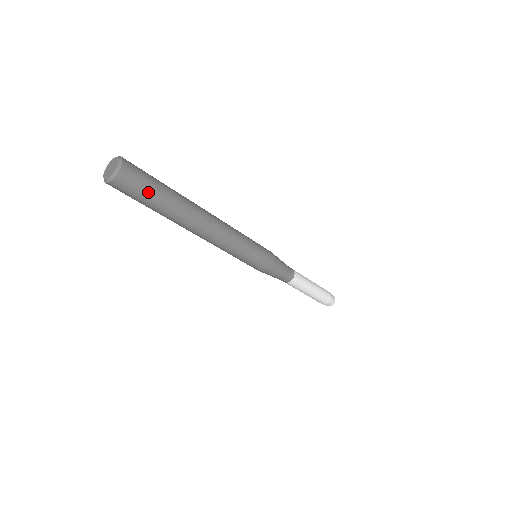
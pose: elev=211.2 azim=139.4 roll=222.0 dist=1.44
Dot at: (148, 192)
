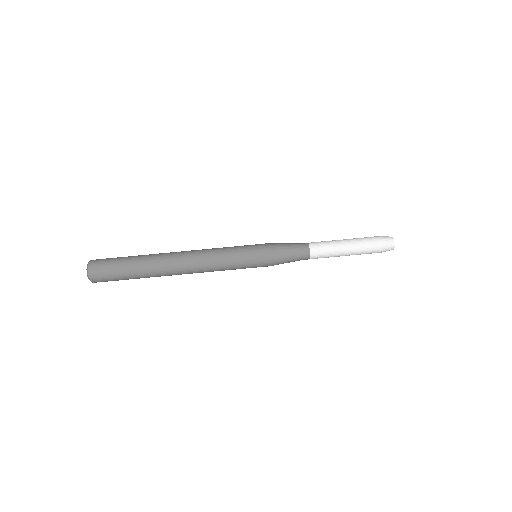
Dot at: (116, 264)
